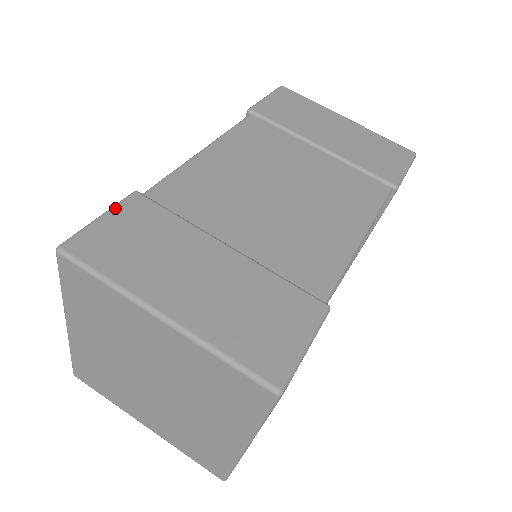
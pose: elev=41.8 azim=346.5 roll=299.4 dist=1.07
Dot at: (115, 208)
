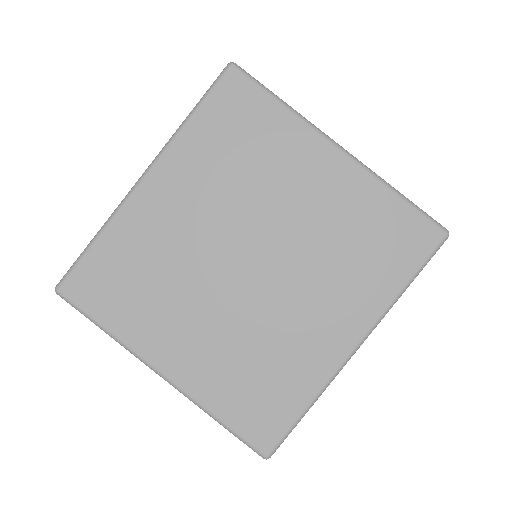
Dot at: occluded
